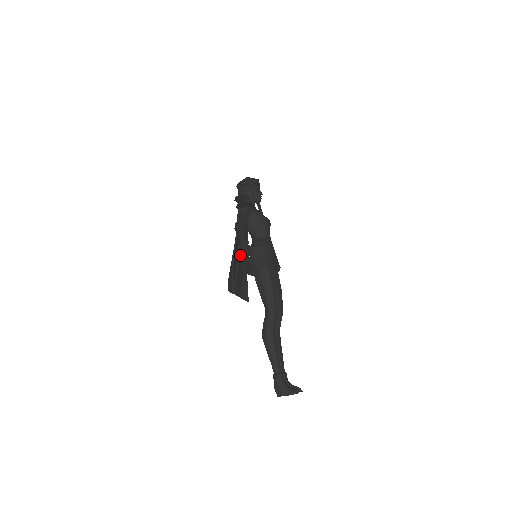
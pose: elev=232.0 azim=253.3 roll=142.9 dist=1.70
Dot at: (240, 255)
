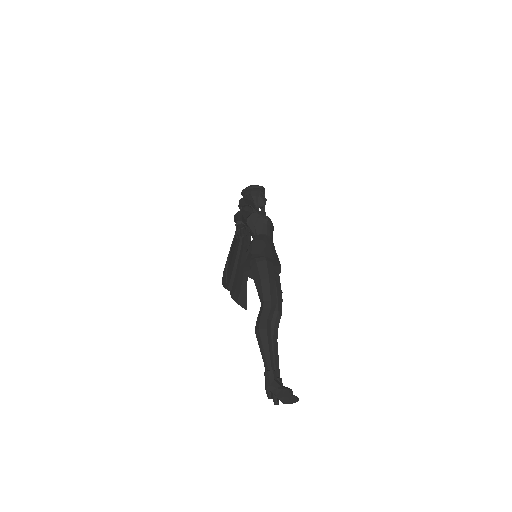
Dot at: (240, 258)
